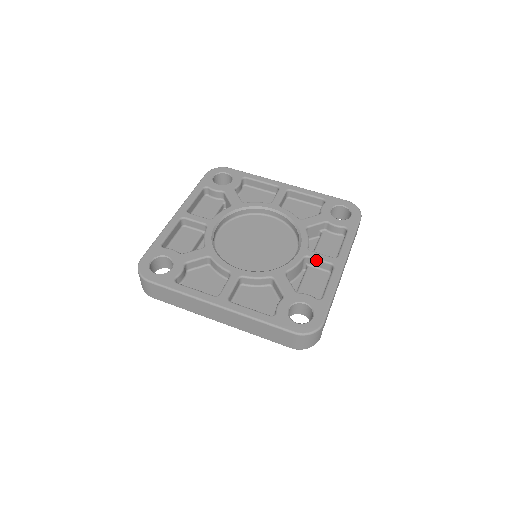
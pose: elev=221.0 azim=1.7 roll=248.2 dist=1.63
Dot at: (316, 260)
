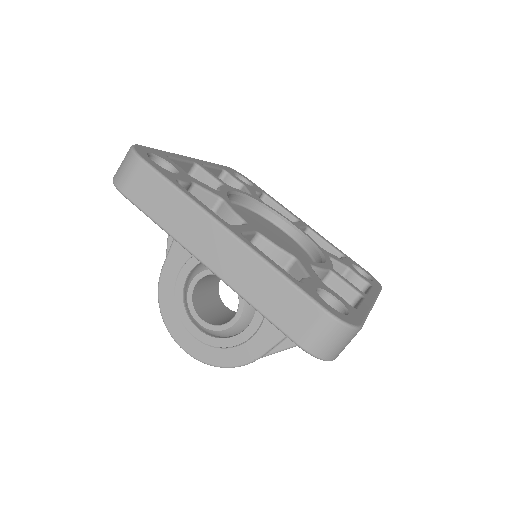
Dot at: (342, 281)
